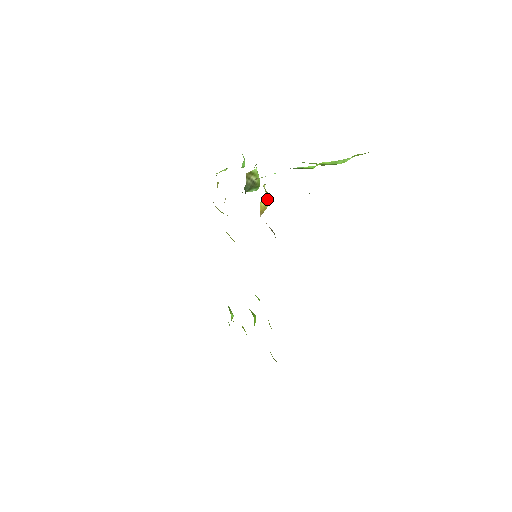
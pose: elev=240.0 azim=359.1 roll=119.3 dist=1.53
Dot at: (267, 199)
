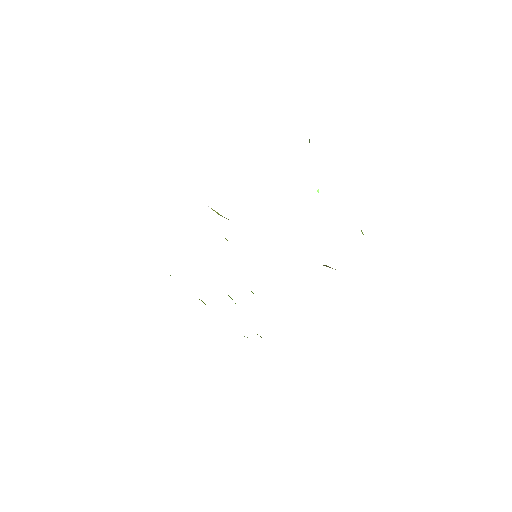
Dot at: occluded
